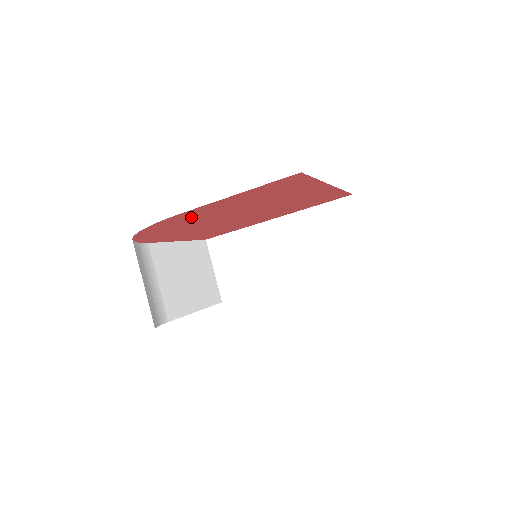
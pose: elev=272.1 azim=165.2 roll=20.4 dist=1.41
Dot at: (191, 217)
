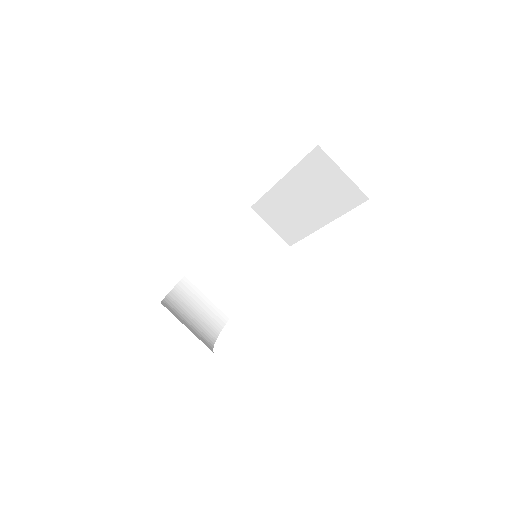
Dot at: occluded
